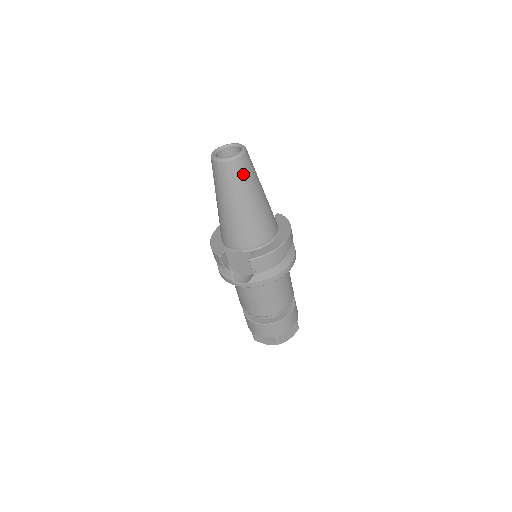
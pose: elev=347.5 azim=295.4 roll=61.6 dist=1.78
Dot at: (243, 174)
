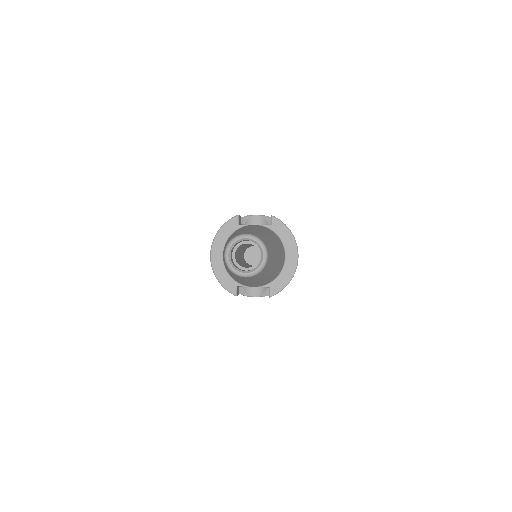
Dot at: (267, 269)
